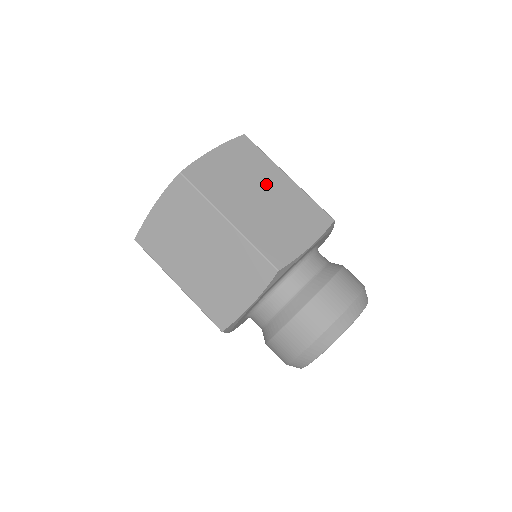
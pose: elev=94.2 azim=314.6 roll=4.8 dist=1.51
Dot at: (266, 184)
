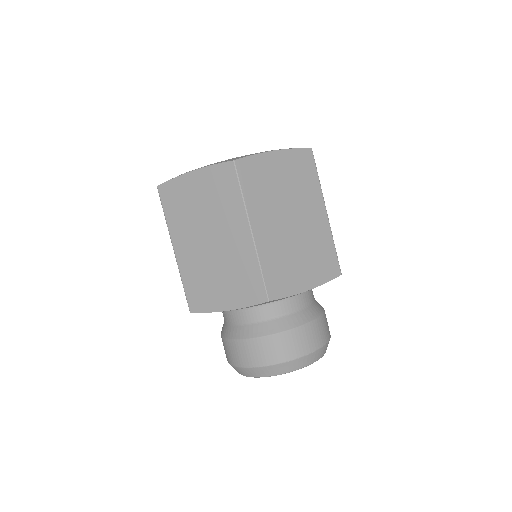
Dot at: (303, 210)
